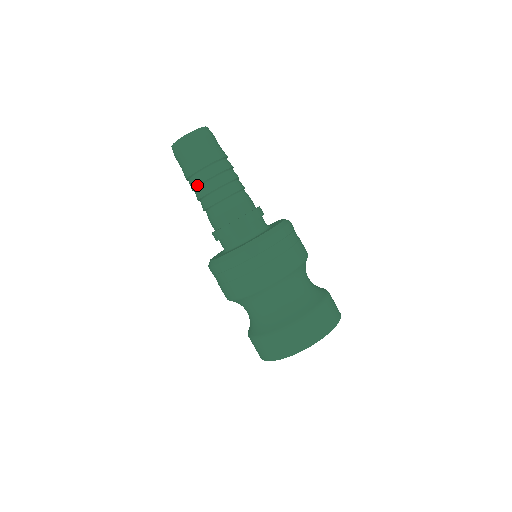
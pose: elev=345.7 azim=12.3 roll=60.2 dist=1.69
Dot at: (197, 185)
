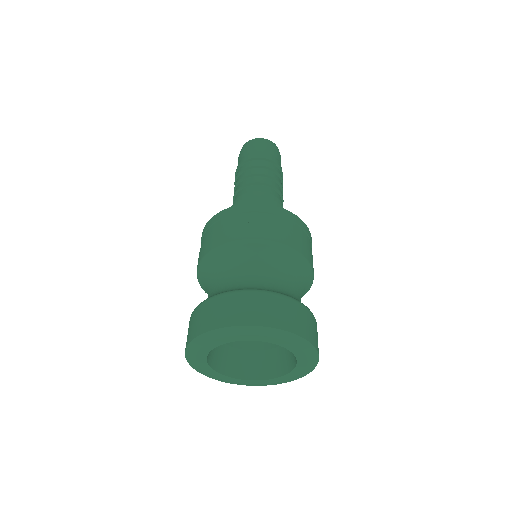
Dot at: (235, 178)
